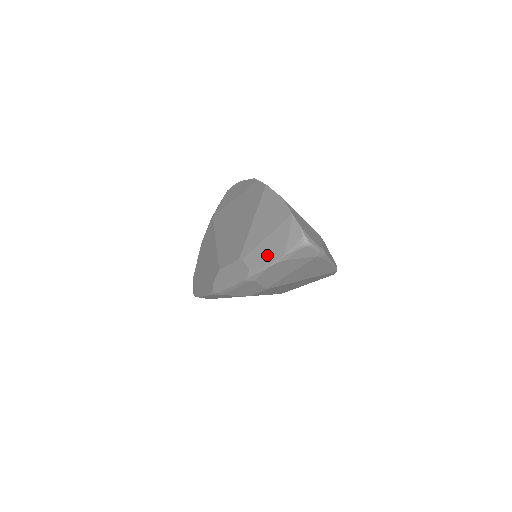
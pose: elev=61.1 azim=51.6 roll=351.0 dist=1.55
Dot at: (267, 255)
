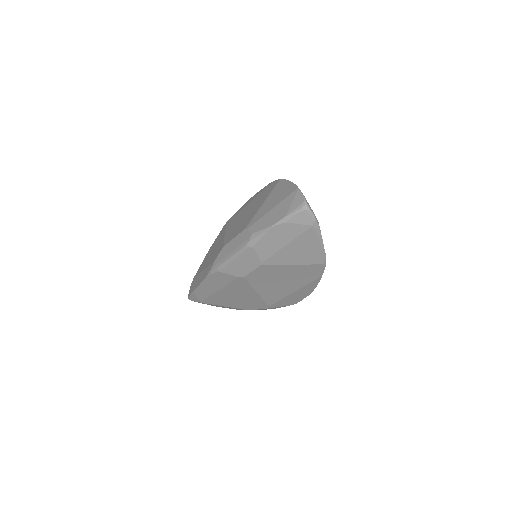
Dot at: (270, 220)
